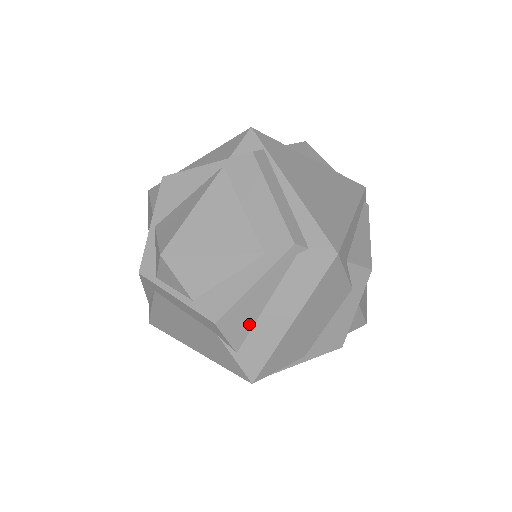
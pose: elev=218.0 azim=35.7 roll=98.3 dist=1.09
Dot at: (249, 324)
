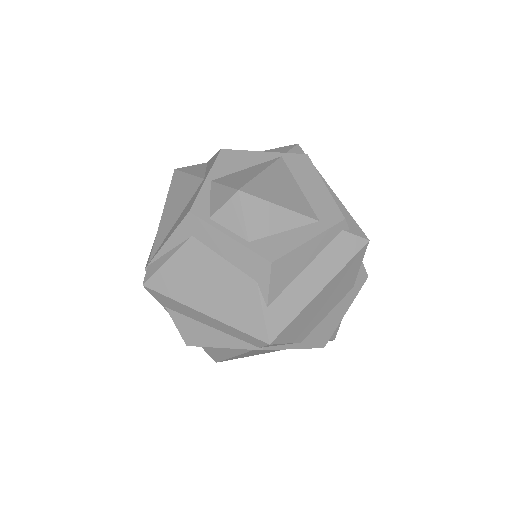
Dot at: (289, 280)
